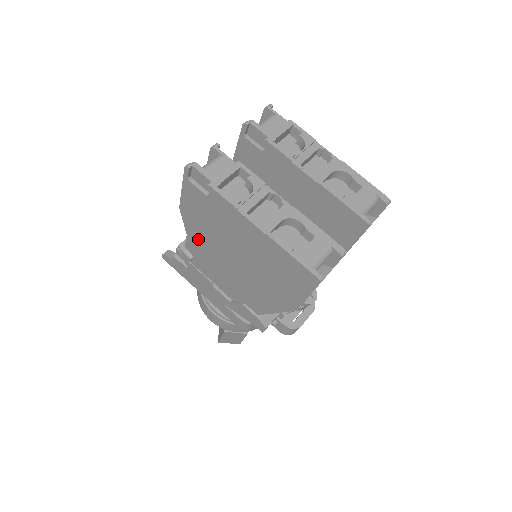
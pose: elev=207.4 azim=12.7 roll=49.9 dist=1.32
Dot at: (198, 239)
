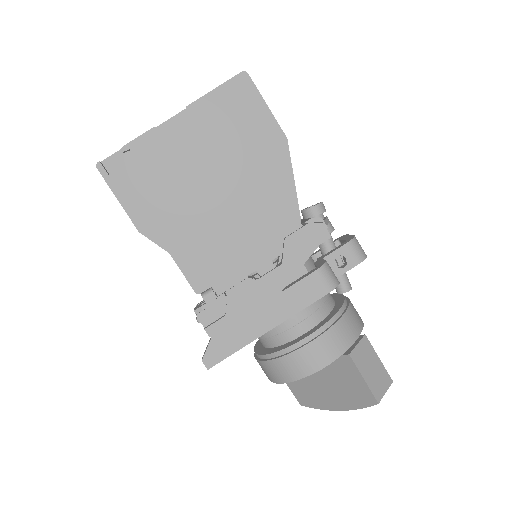
Dot at: (183, 238)
